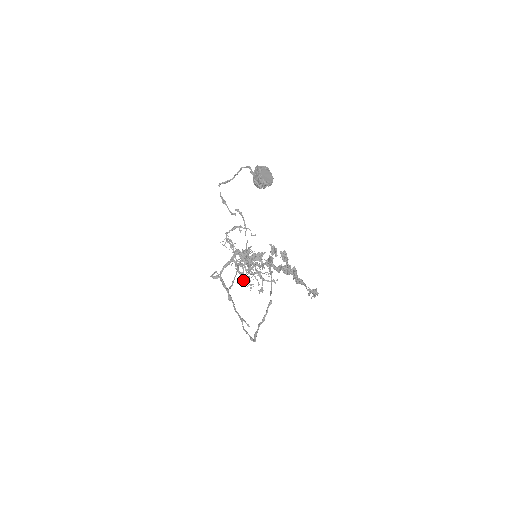
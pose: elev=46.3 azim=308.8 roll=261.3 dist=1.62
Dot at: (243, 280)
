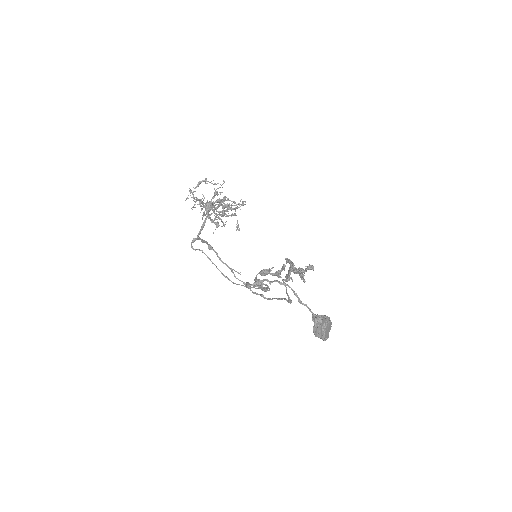
Dot at: occluded
